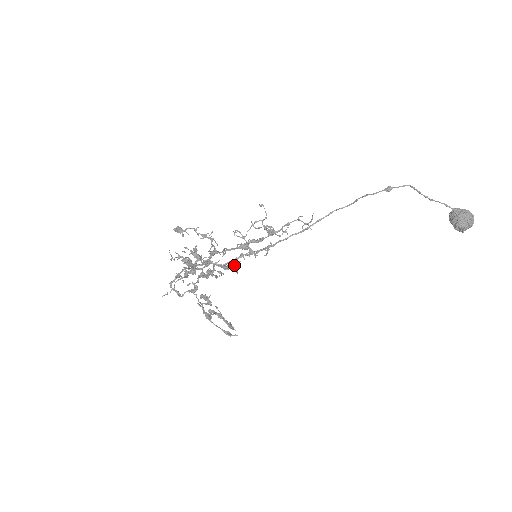
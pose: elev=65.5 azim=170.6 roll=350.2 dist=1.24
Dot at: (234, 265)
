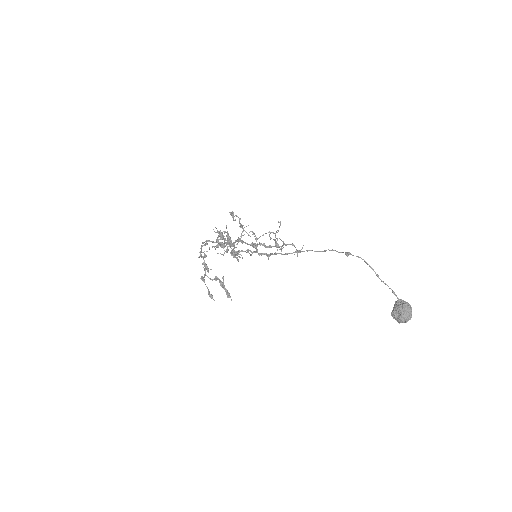
Dot at: occluded
